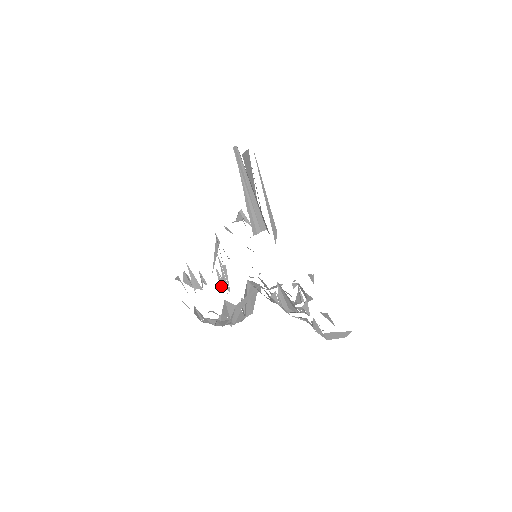
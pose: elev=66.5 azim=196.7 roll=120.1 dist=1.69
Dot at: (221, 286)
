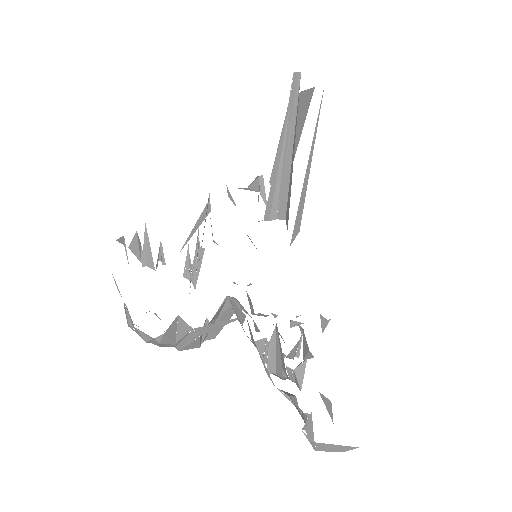
Dot at: (185, 276)
